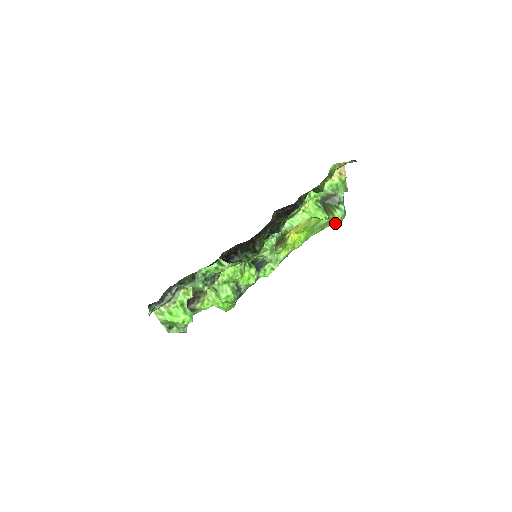
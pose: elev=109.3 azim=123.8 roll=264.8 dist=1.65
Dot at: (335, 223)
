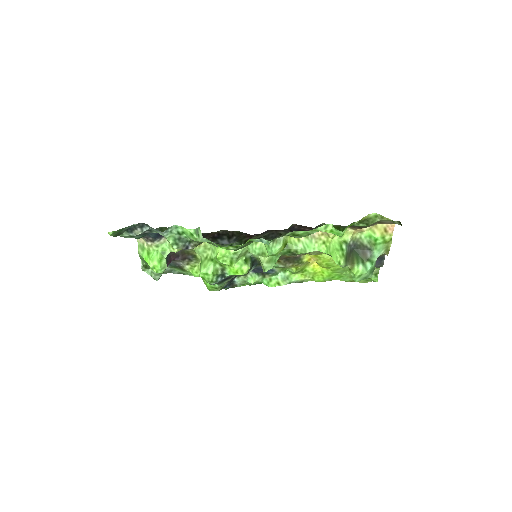
Dot at: (353, 277)
